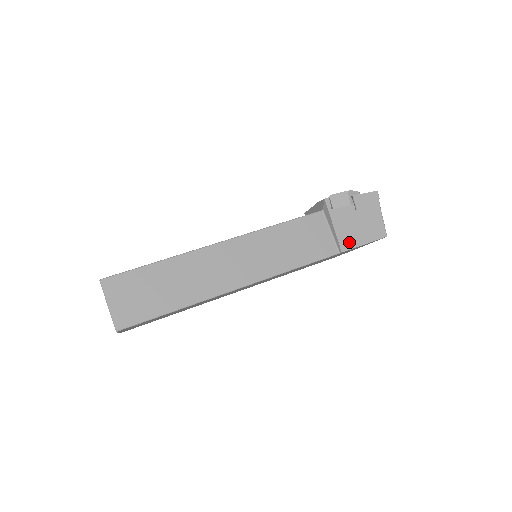
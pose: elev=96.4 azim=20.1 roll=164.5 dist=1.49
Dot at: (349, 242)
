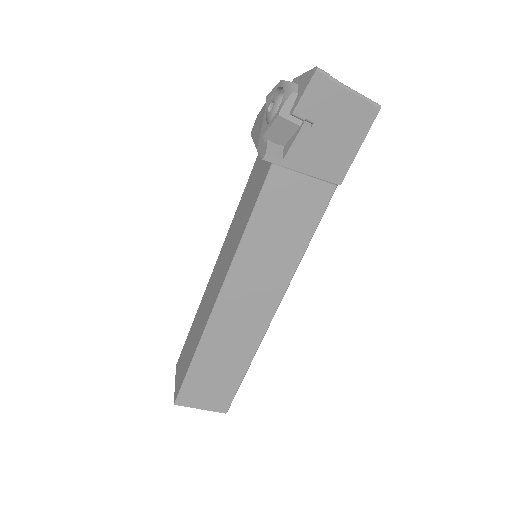
Dot at: (338, 167)
